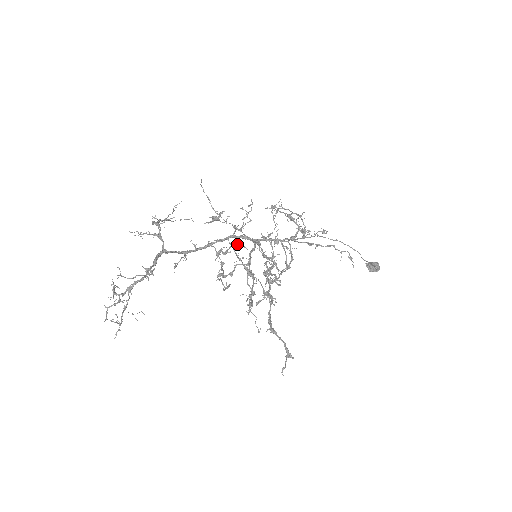
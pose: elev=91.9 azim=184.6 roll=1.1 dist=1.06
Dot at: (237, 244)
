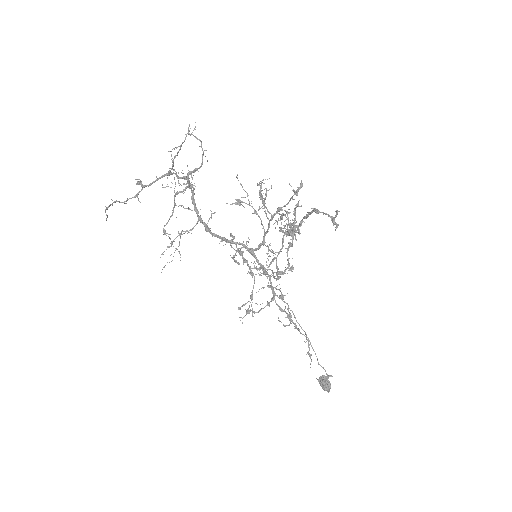
Dot at: occluded
